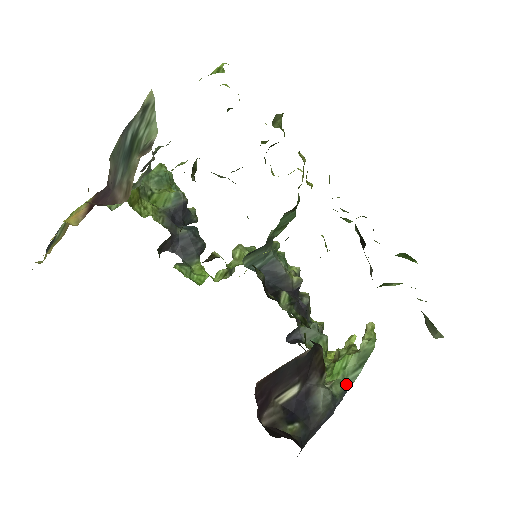
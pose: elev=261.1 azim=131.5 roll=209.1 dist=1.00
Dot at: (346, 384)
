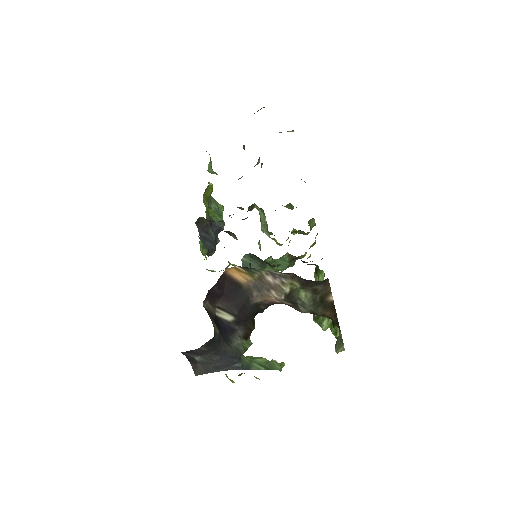
Dot at: (250, 364)
